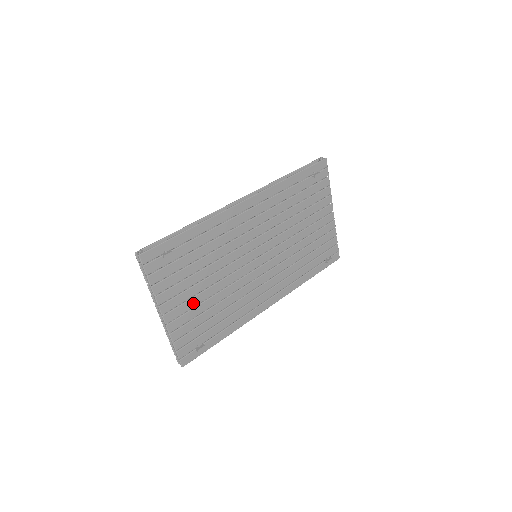
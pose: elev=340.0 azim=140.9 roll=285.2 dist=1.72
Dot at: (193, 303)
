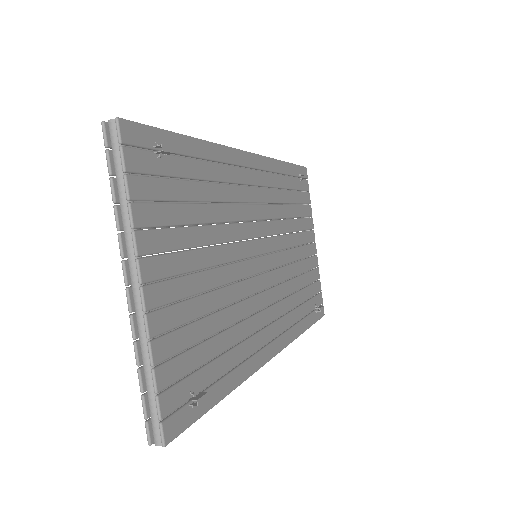
Dot at: (189, 287)
